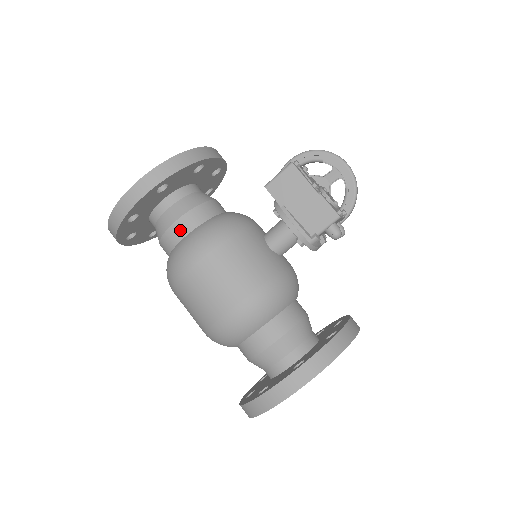
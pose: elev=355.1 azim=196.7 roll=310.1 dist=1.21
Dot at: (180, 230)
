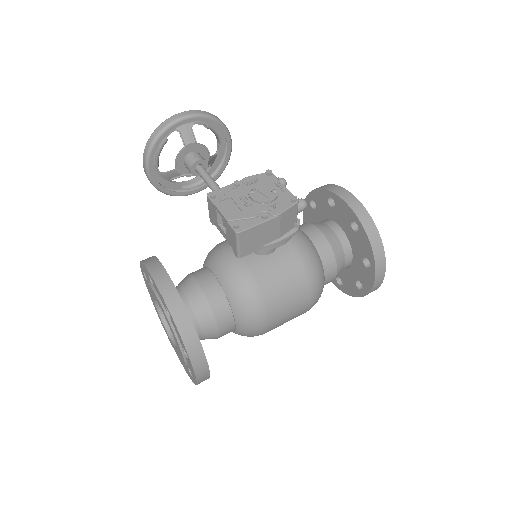
Dot at: (227, 328)
